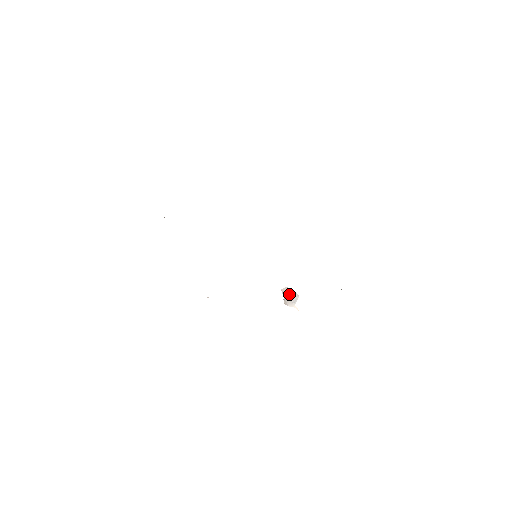
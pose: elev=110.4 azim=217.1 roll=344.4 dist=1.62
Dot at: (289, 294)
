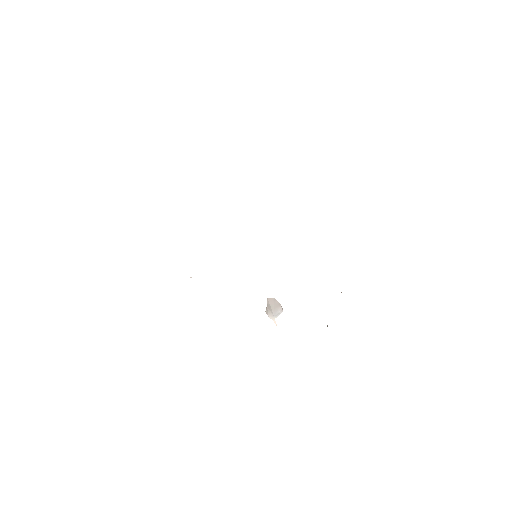
Dot at: (274, 306)
